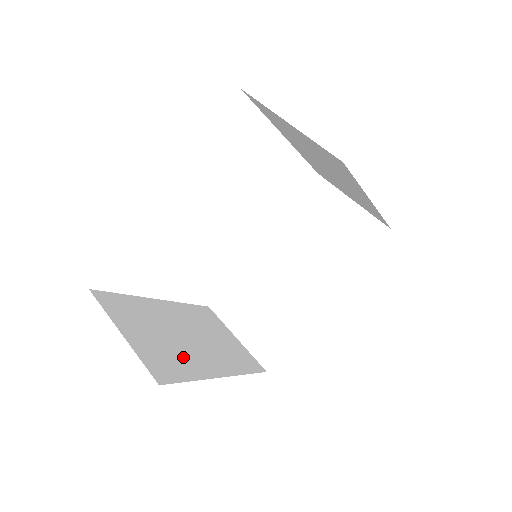
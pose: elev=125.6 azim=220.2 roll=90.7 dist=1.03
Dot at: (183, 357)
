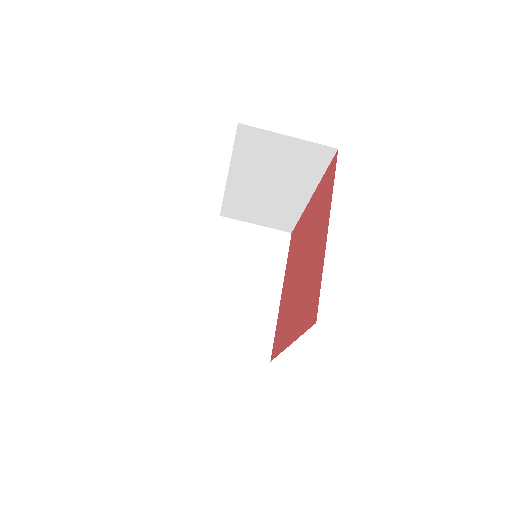
Dot at: (258, 316)
